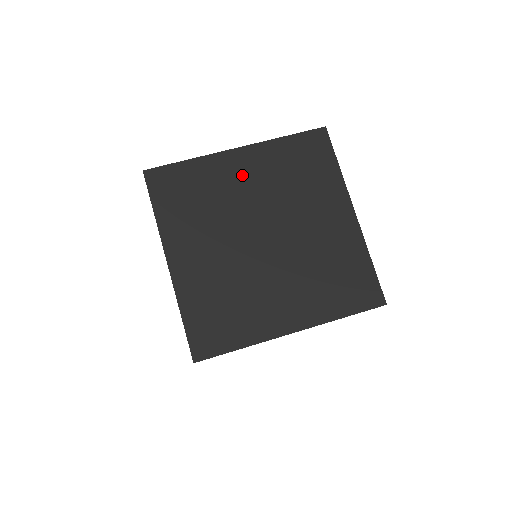
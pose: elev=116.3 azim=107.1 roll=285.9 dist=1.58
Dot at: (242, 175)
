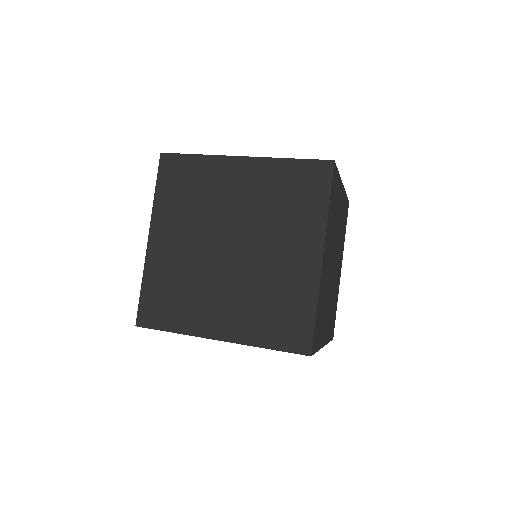
Dot at: (236, 183)
